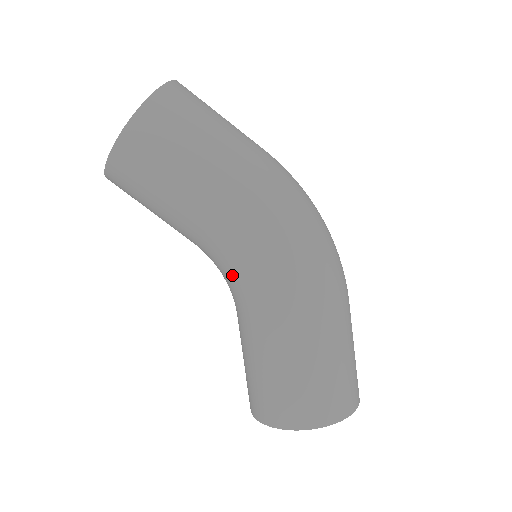
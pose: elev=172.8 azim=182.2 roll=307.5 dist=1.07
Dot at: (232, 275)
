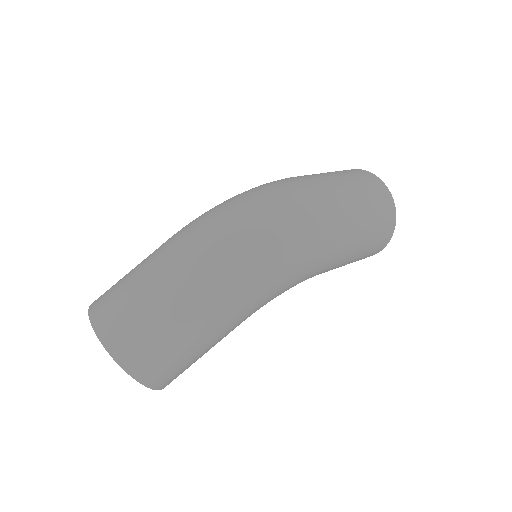
Dot at: occluded
